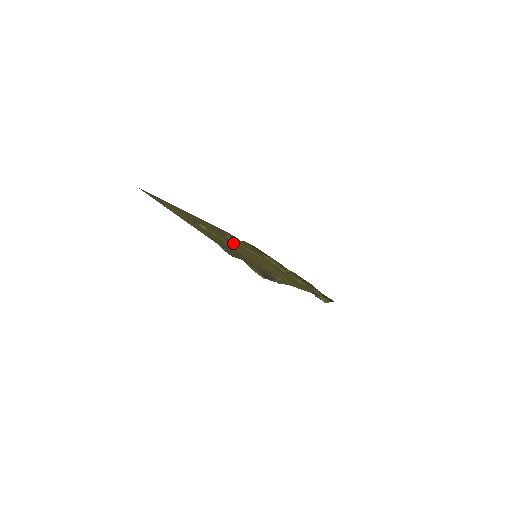
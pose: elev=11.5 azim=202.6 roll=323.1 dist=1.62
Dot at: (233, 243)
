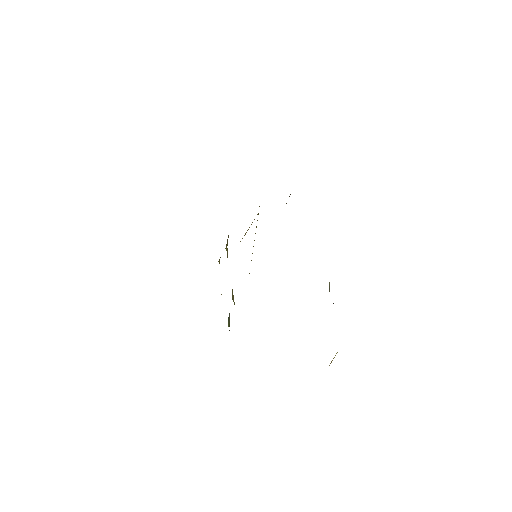
Dot at: occluded
